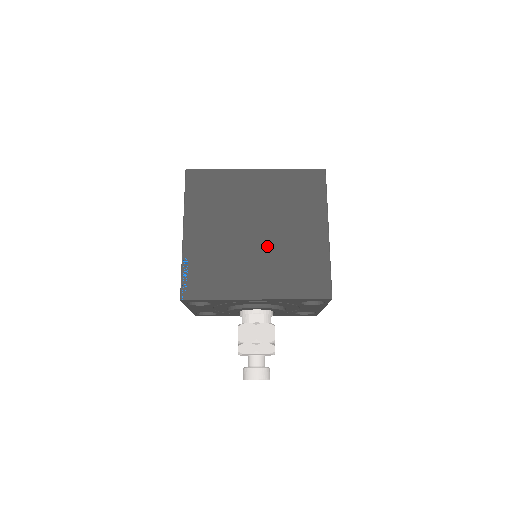
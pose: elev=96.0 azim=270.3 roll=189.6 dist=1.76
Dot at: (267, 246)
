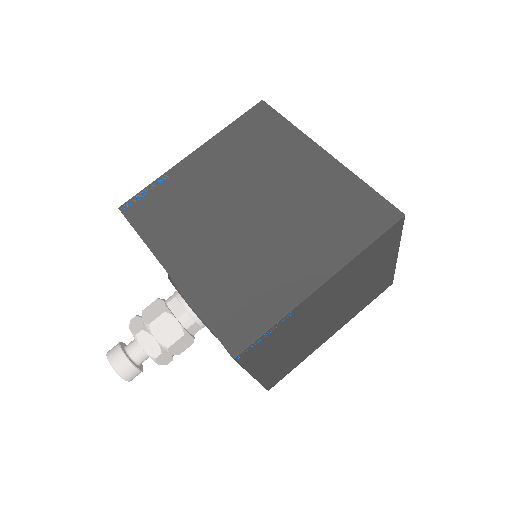
Dot at: (242, 235)
